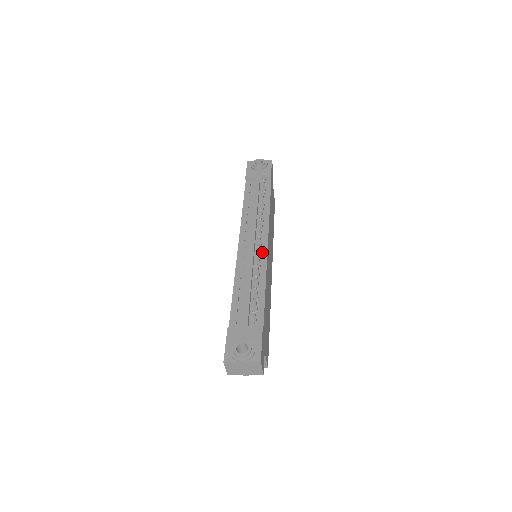
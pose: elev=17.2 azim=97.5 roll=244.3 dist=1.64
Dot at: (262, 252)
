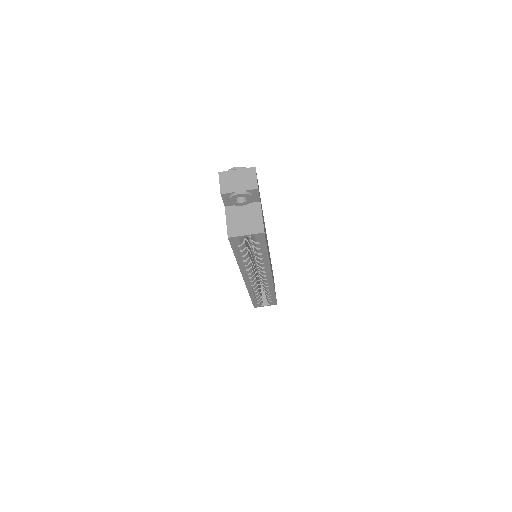
Dot at: occluded
